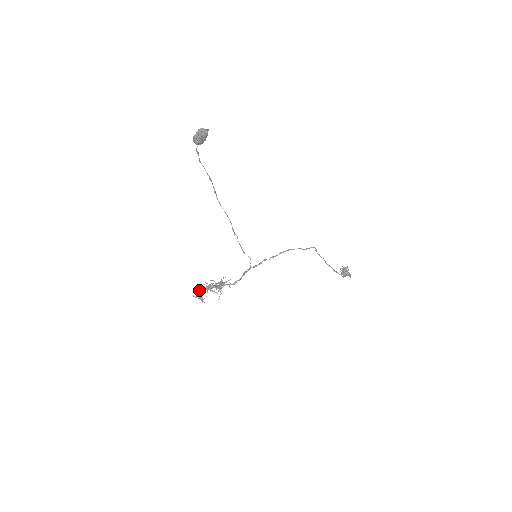
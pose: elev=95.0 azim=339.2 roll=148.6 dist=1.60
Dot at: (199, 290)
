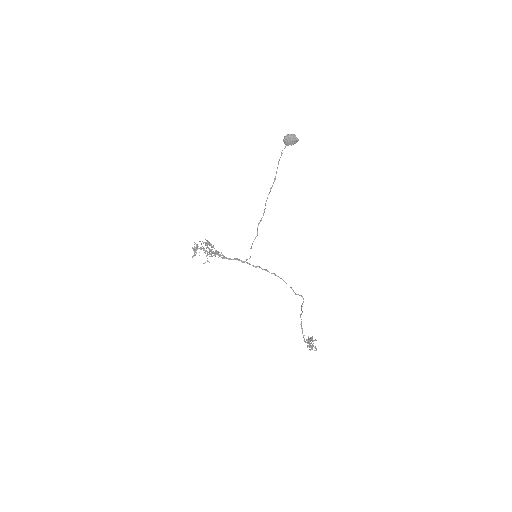
Dot at: occluded
